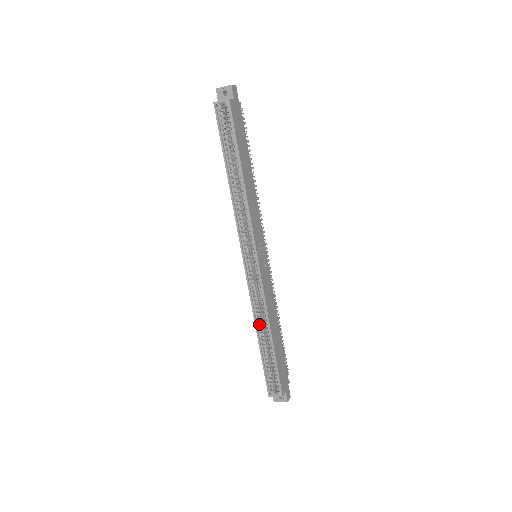
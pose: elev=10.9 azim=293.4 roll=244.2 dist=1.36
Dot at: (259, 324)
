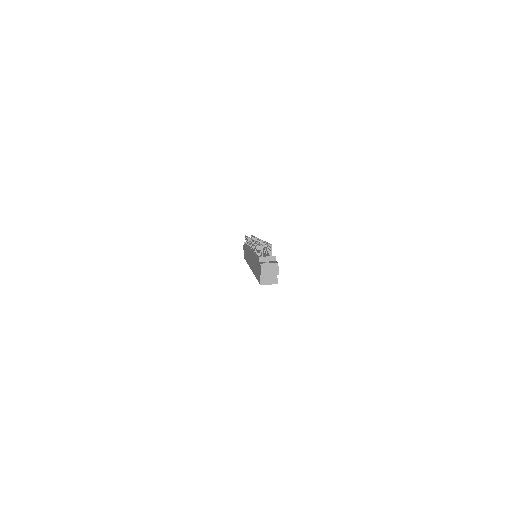
Dot at: occluded
